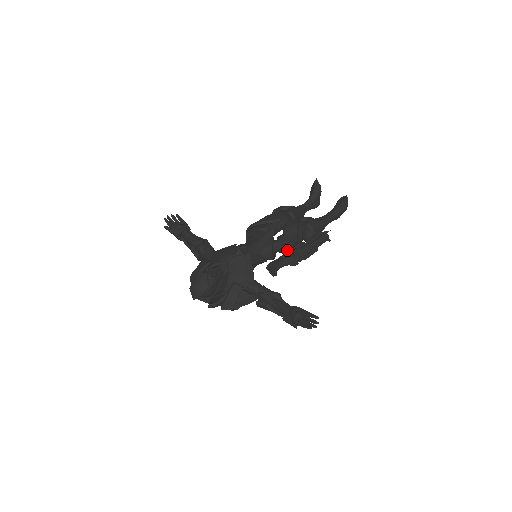
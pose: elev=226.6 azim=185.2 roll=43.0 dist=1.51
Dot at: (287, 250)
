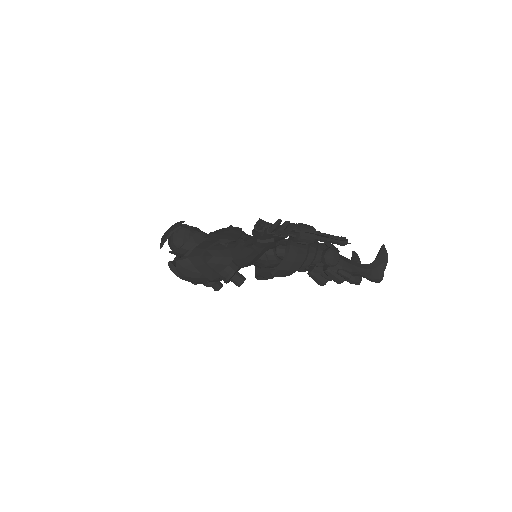
Dot at: (291, 242)
